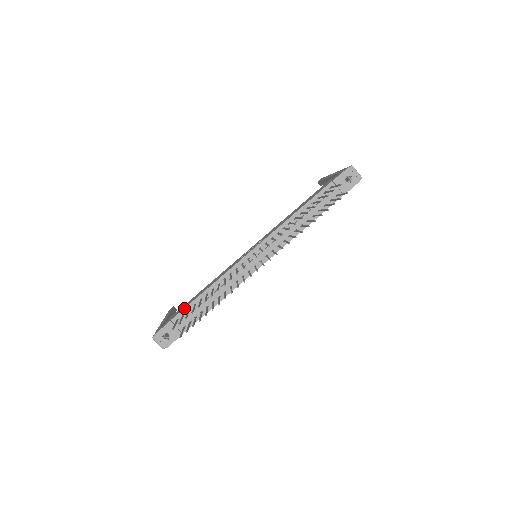
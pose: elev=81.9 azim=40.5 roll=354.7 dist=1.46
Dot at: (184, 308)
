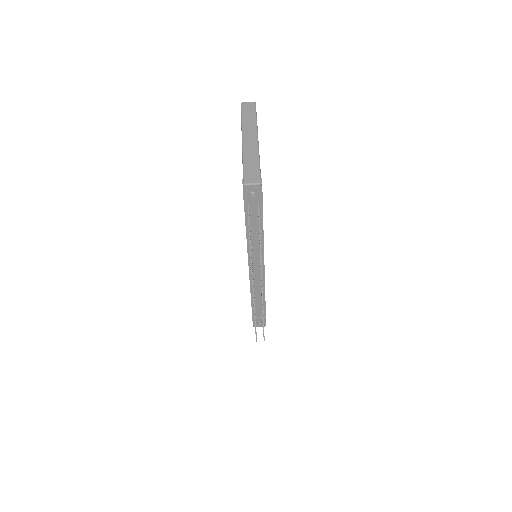
Dot at: occluded
